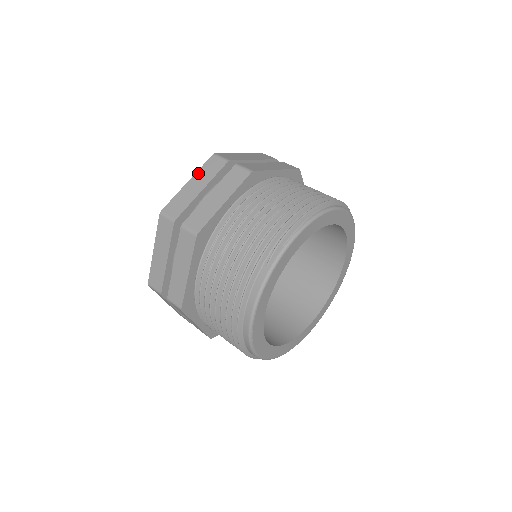
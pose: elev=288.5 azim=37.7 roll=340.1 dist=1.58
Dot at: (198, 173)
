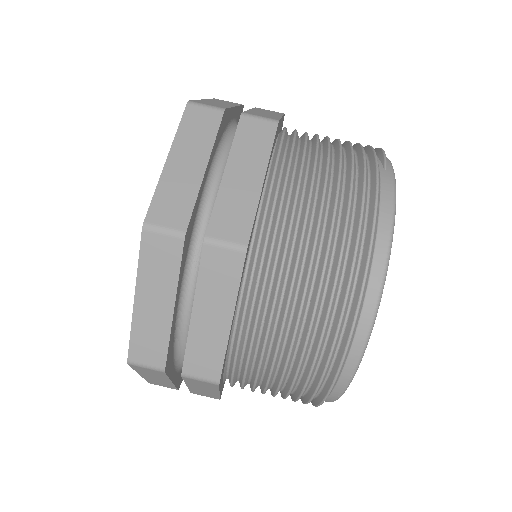
Dot at: (211, 99)
